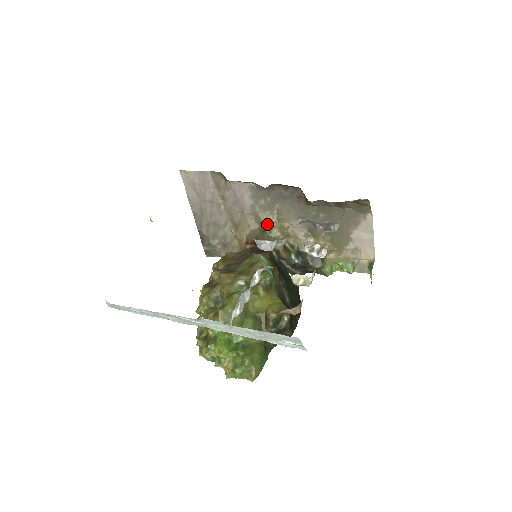
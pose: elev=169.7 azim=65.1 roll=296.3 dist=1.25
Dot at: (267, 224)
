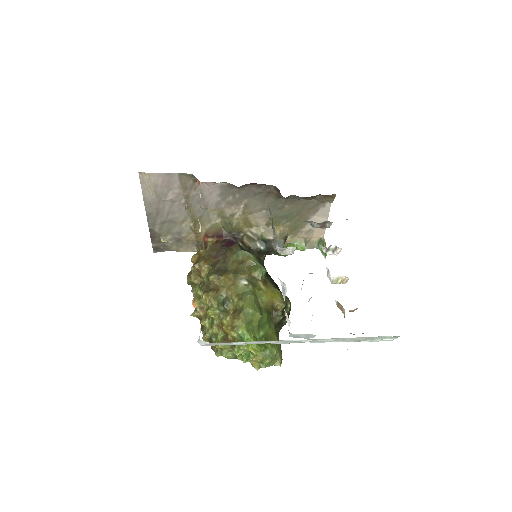
Dot at: (230, 217)
